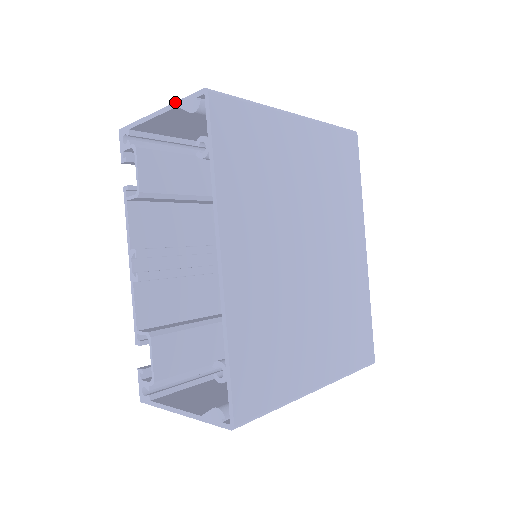
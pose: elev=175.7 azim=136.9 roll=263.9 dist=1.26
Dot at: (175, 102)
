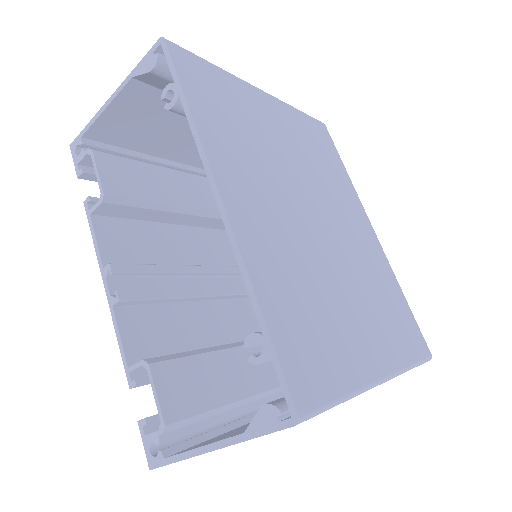
Dot at: (129, 74)
